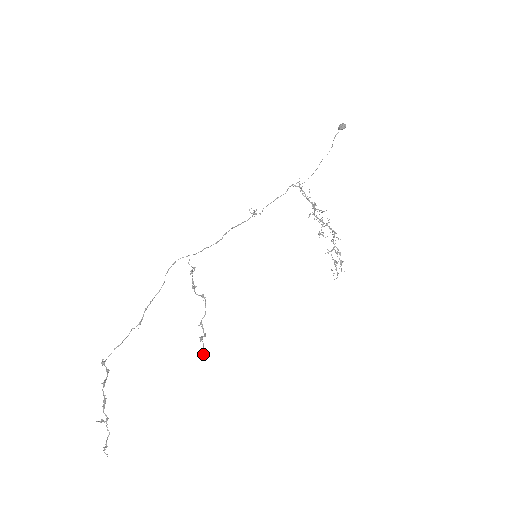
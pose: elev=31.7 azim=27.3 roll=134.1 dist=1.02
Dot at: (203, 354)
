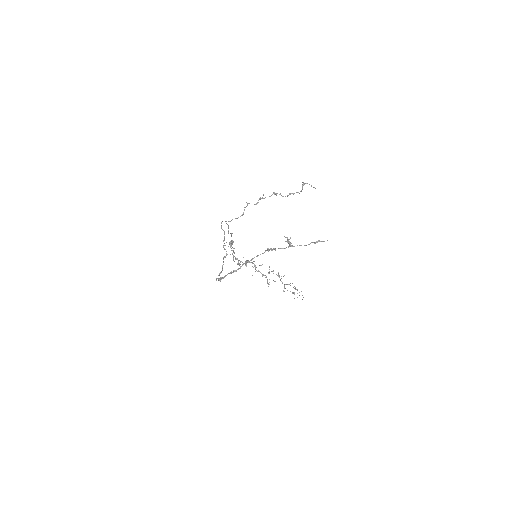
Dot at: (314, 187)
